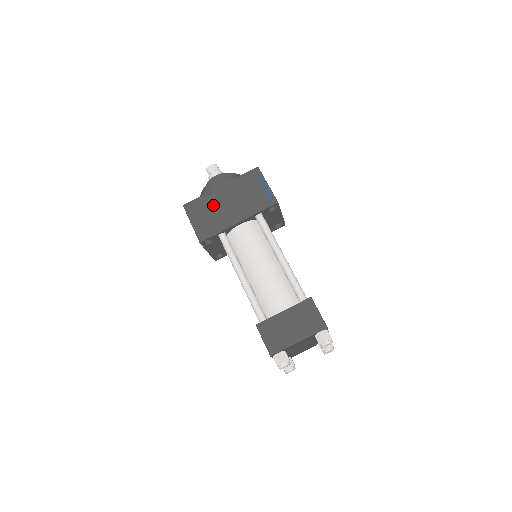
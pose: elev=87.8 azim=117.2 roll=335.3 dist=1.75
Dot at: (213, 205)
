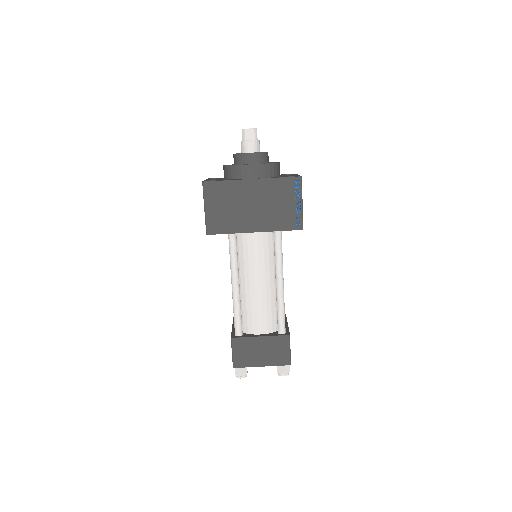
Dot at: (236, 199)
